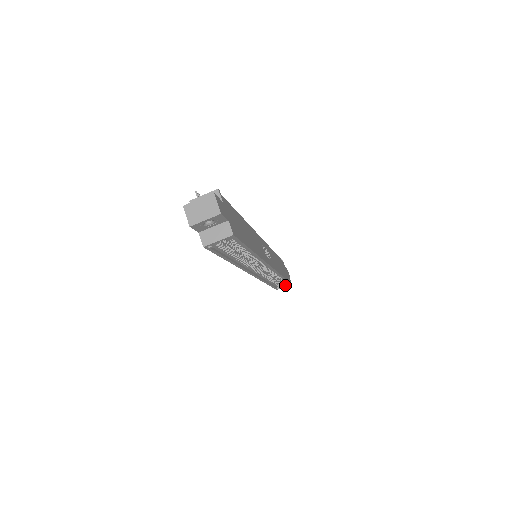
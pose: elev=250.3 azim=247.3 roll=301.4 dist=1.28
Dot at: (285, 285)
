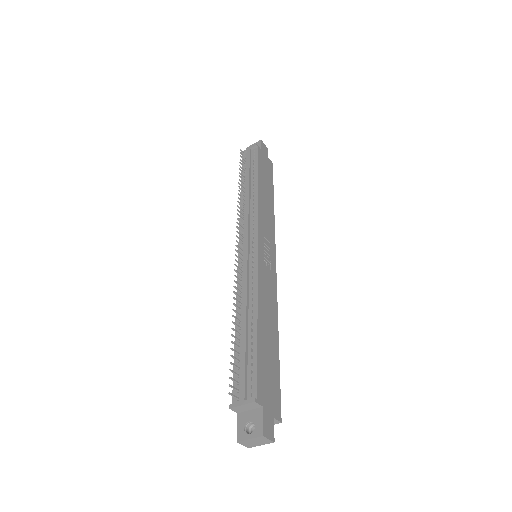
Dot at: occluded
